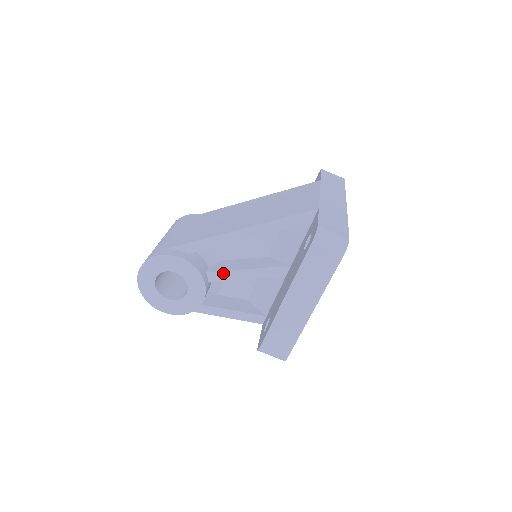
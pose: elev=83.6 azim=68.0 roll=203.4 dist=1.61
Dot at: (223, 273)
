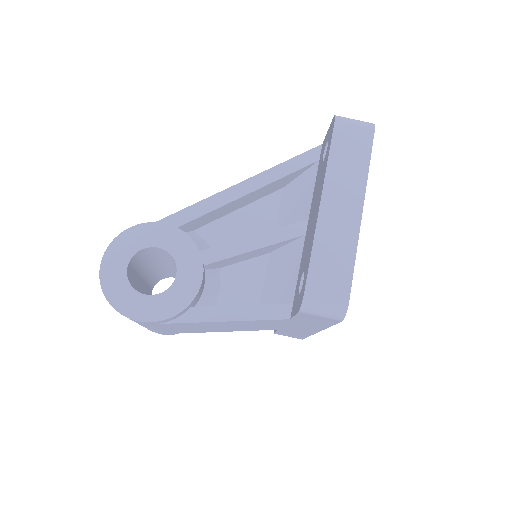
Dot at: (223, 248)
